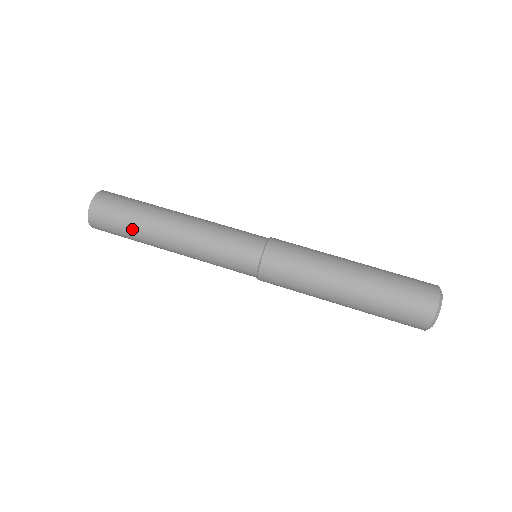
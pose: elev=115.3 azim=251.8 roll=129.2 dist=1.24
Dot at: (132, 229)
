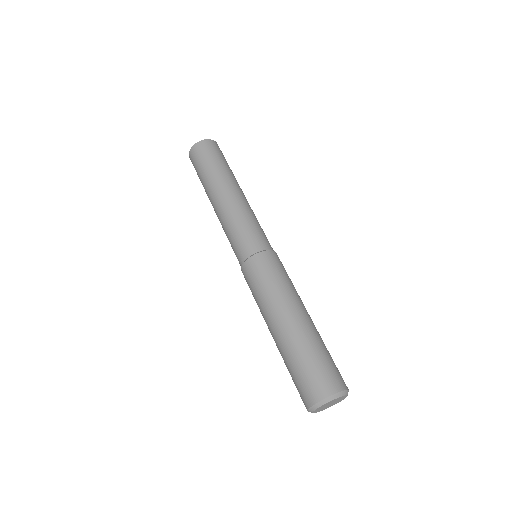
Dot at: (202, 183)
